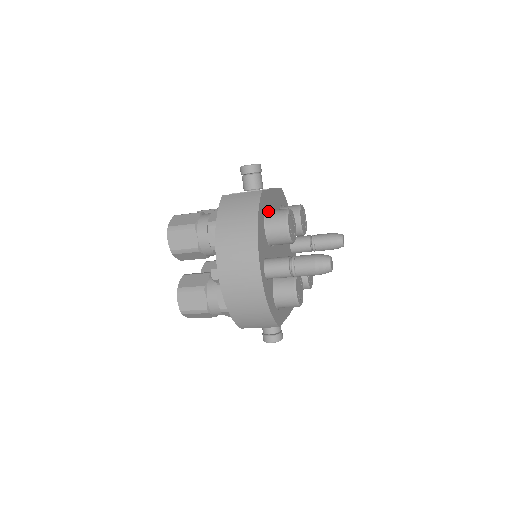
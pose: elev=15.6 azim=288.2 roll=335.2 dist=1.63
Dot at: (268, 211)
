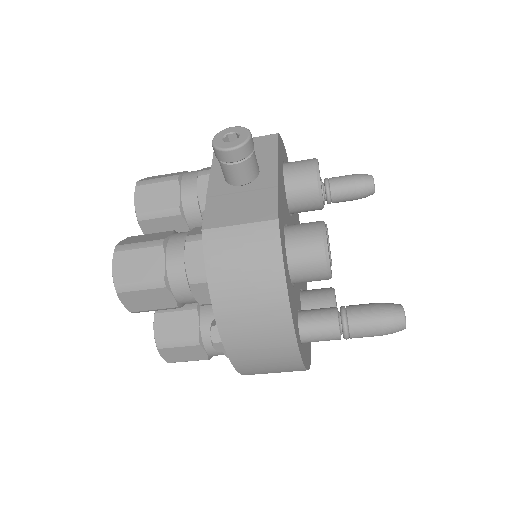
Dot at: (288, 239)
